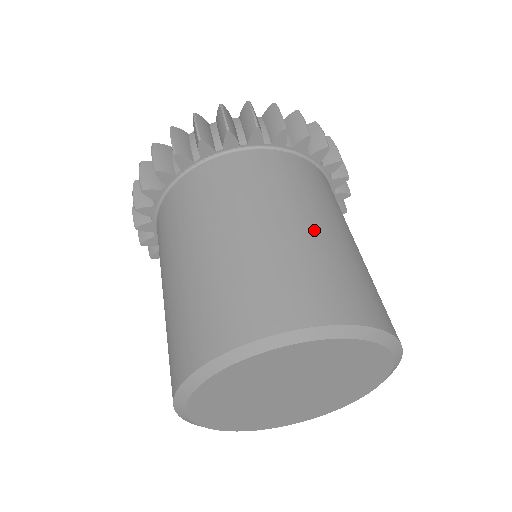
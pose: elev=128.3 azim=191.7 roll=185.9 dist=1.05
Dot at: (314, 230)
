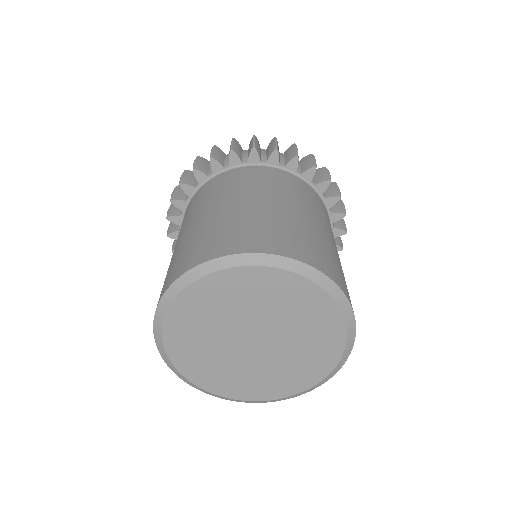
Dot at: (218, 211)
